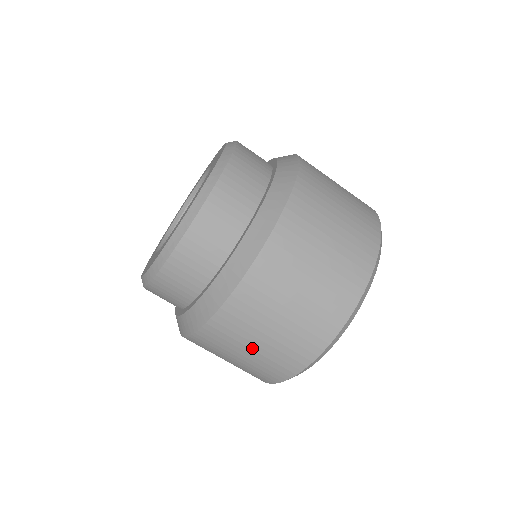
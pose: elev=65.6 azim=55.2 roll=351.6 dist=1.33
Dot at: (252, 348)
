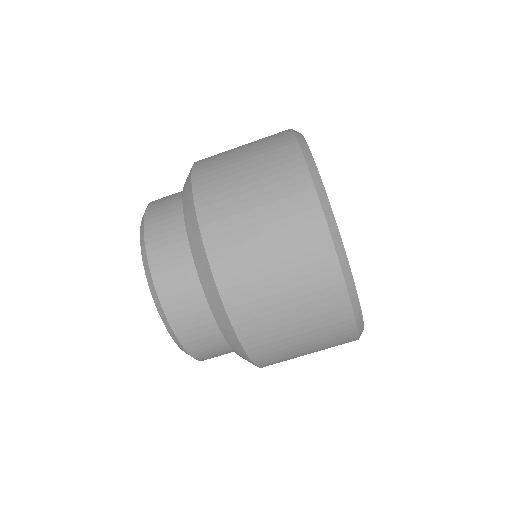
Dot at: (304, 349)
